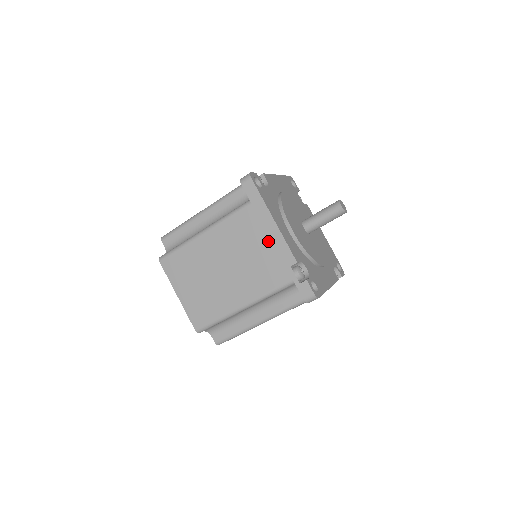
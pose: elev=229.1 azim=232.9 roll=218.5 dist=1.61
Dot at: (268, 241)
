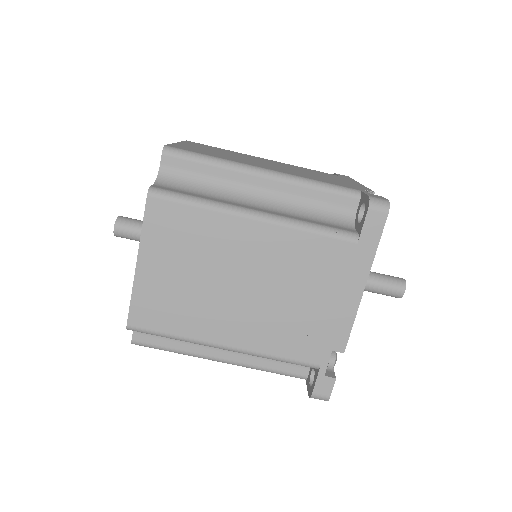
Dot at: (334, 303)
